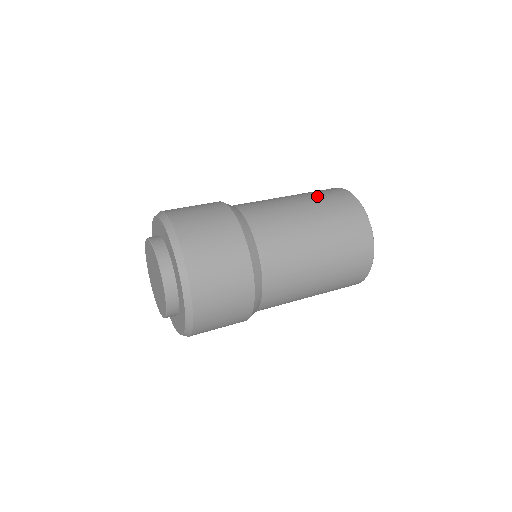
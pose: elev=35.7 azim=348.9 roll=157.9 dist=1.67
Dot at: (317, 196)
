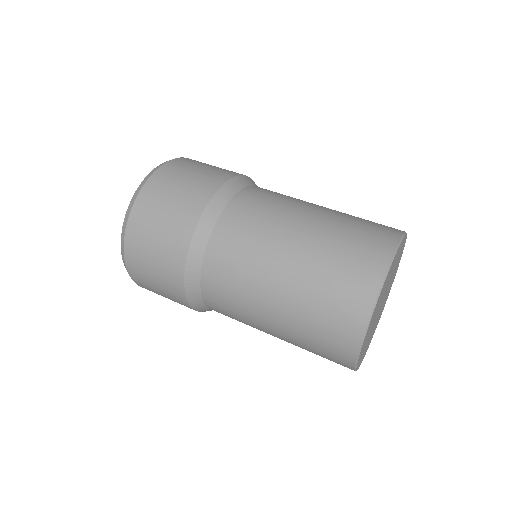
Dot at: occluded
